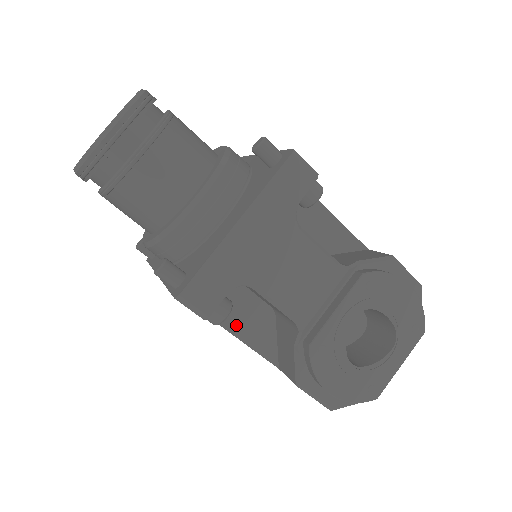
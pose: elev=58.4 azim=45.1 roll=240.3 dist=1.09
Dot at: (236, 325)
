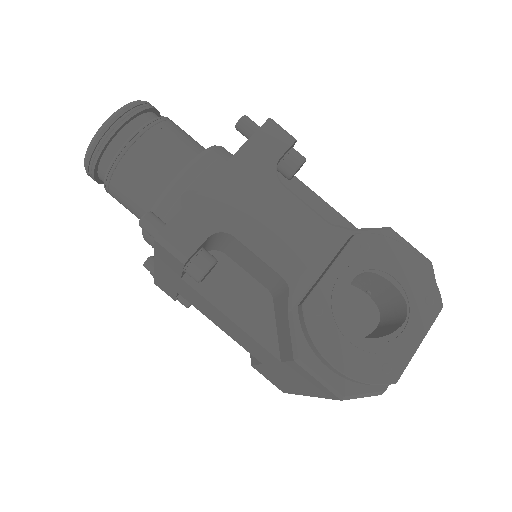
Dot at: (229, 305)
